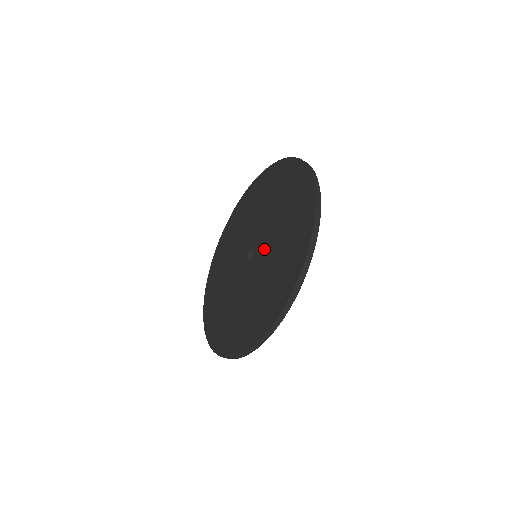
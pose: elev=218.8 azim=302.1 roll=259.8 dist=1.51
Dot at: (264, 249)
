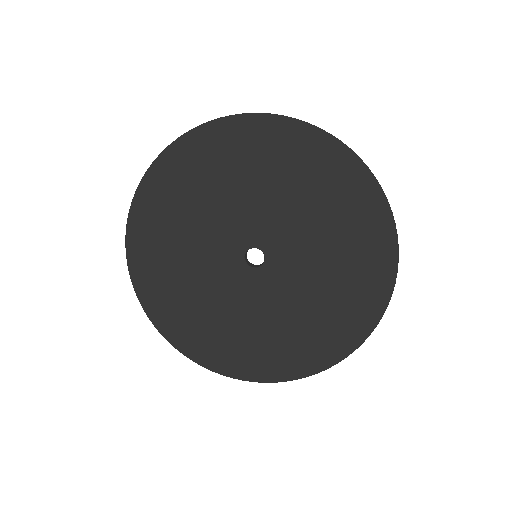
Dot at: (290, 258)
